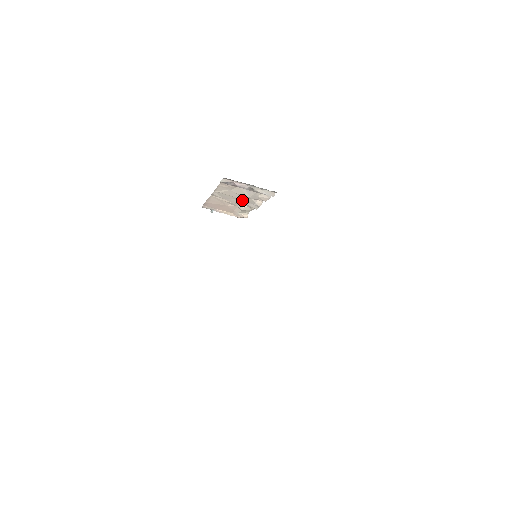
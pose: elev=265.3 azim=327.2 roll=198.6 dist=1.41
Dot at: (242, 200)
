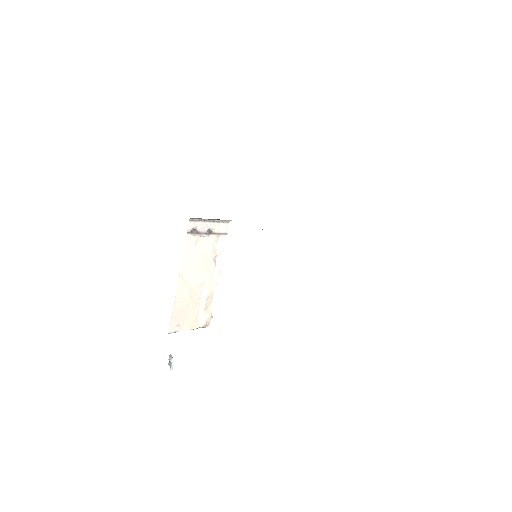
Dot at: (204, 271)
